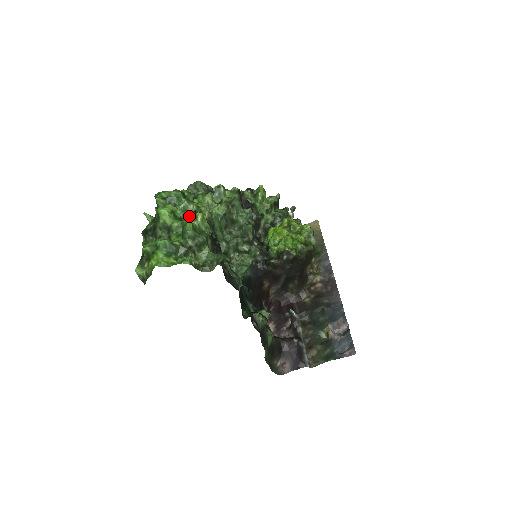
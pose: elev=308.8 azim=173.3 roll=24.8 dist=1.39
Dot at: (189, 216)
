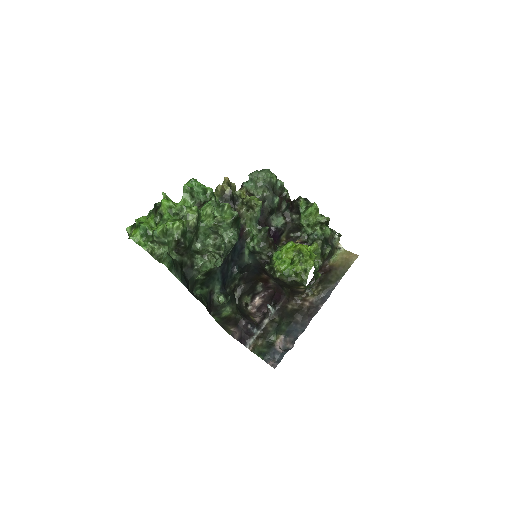
Dot at: (179, 216)
